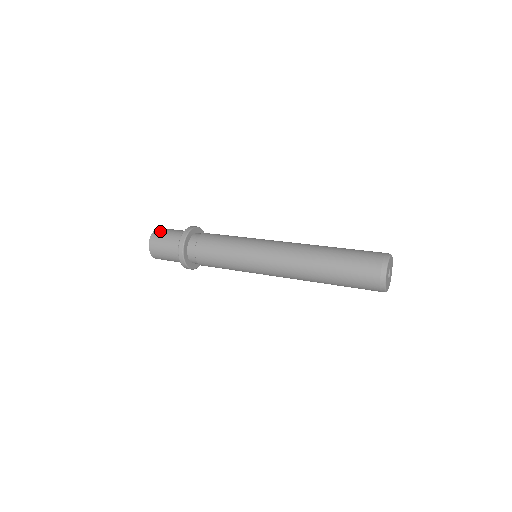
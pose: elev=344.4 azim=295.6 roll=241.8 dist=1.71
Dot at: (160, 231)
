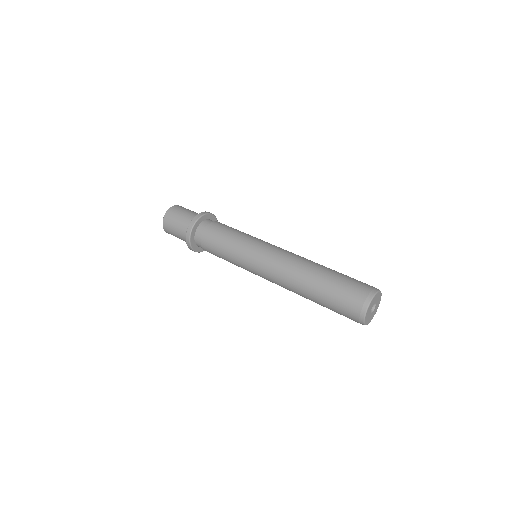
Dot at: (167, 224)
